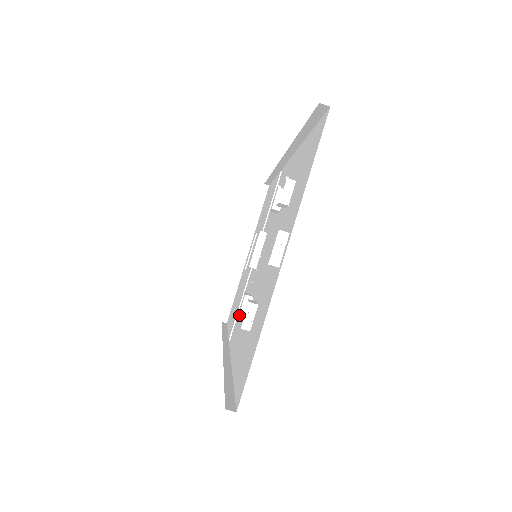
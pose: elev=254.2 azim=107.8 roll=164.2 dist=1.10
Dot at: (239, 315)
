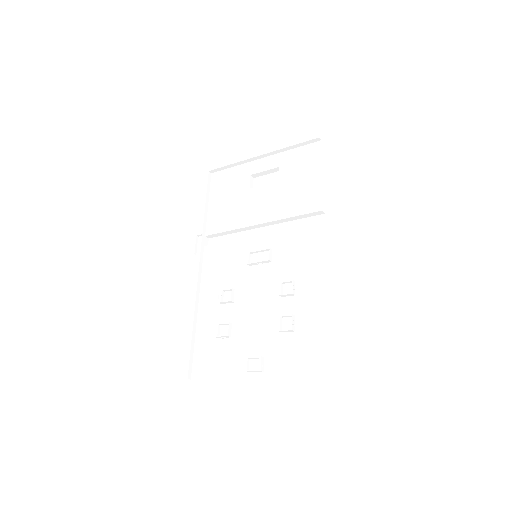
Dot at: (220, 302)
